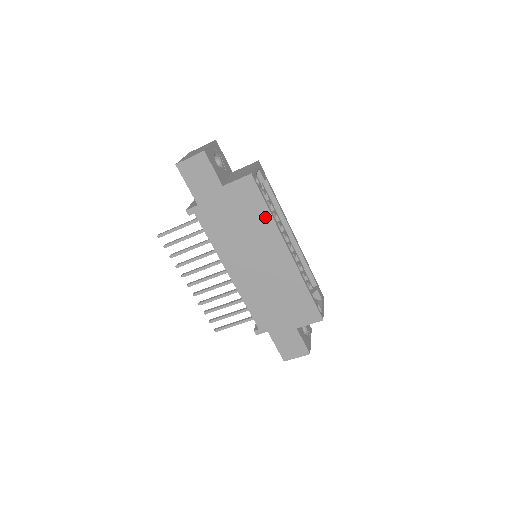
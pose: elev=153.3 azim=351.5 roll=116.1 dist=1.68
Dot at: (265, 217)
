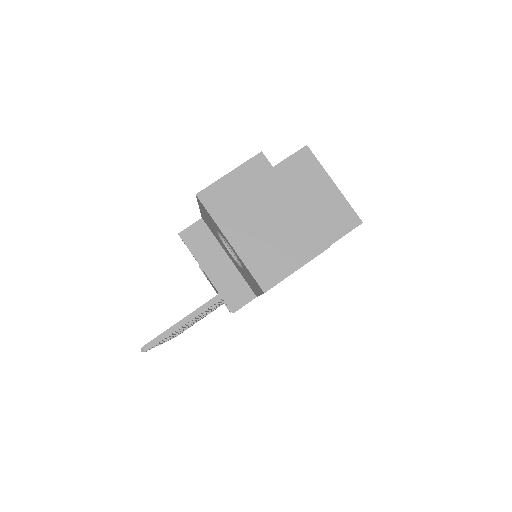
Dot at: occluded
